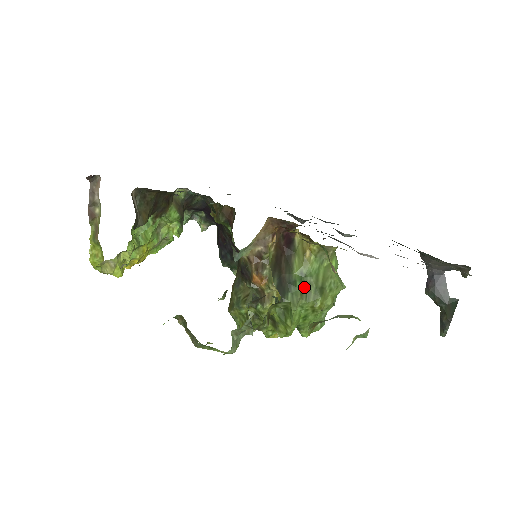
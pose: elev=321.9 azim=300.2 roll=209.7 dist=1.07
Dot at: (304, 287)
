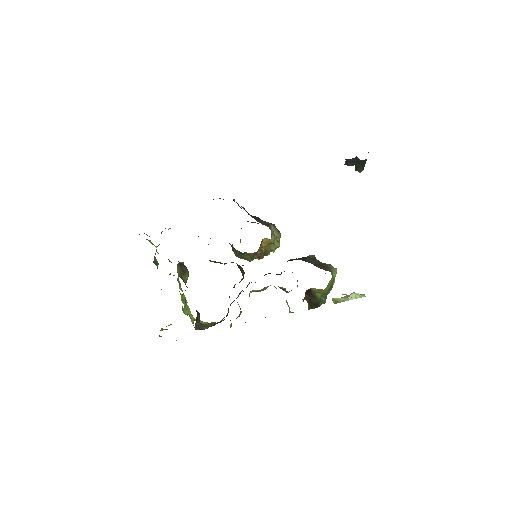
Dot at: (325, 296)
